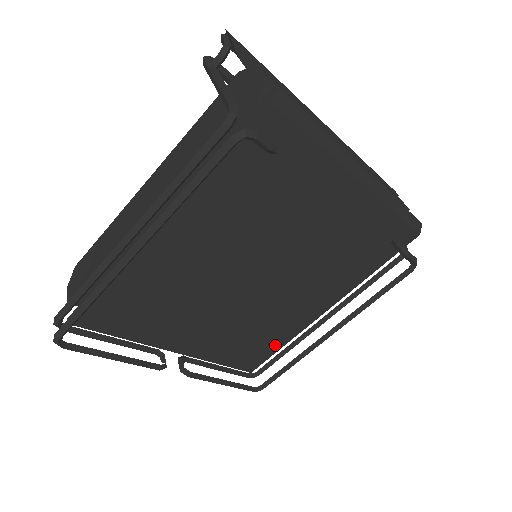
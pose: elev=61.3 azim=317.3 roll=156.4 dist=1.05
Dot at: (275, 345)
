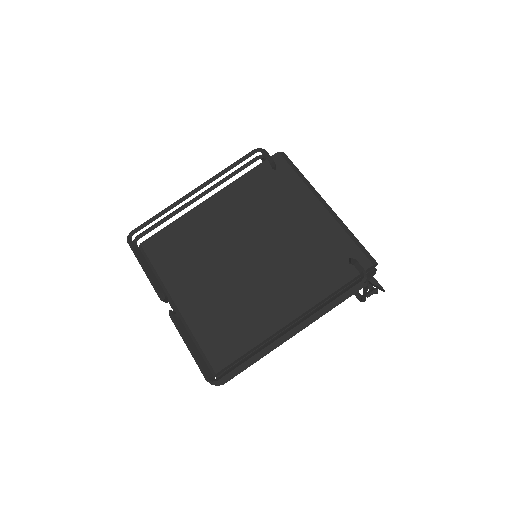
Dot at: (245, 343)
